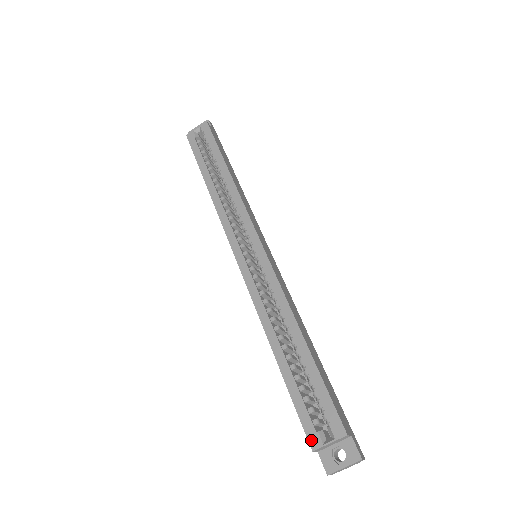
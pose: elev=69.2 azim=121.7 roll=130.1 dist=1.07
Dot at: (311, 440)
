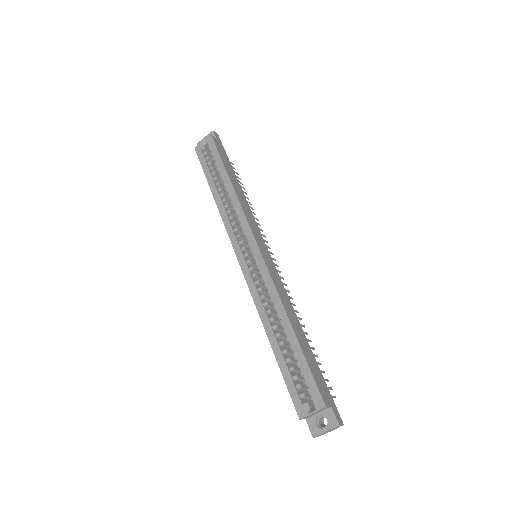
Dot at: (298, 411)
